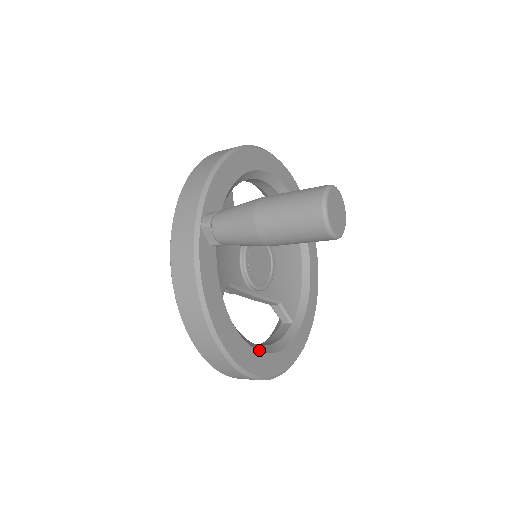
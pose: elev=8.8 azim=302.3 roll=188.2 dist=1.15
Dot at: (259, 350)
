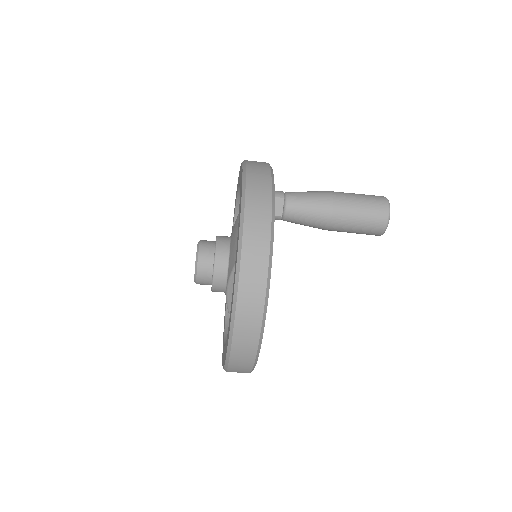
Dot at: occluded
